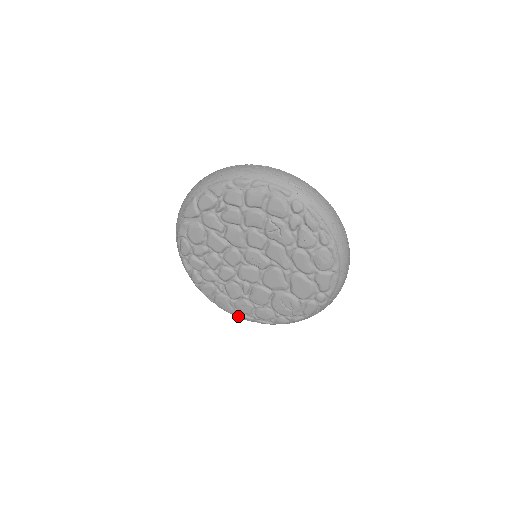
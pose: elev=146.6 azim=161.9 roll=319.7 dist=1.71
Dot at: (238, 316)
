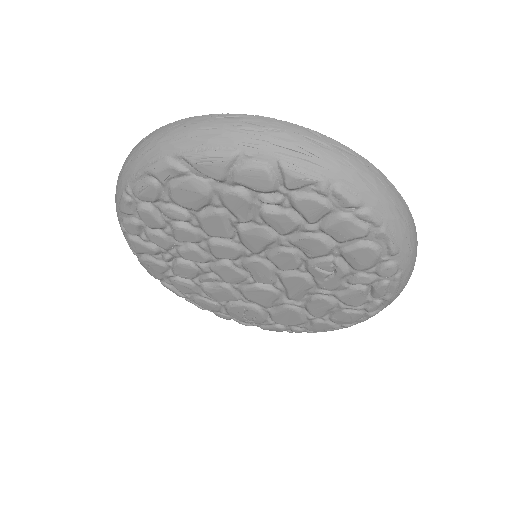
Dot at: (164, 285)
